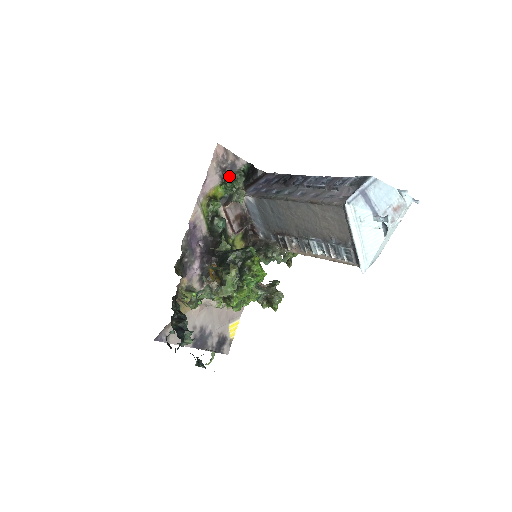
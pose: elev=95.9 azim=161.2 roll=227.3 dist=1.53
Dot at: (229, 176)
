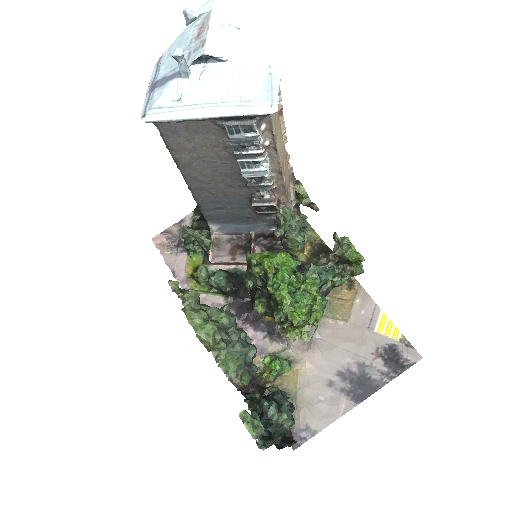
Dot at: occluded
